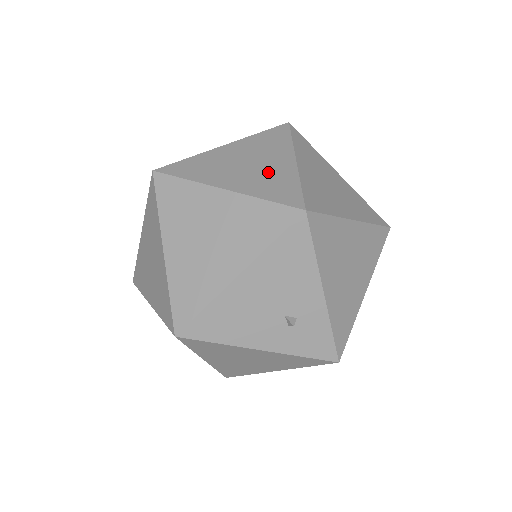
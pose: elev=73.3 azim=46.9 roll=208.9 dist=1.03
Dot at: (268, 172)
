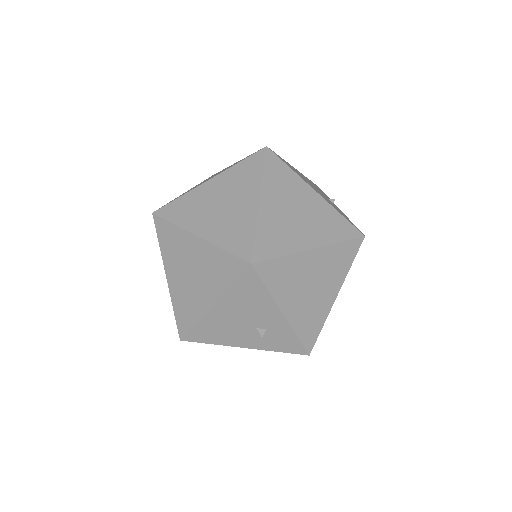
Dot at: (234, 216)
